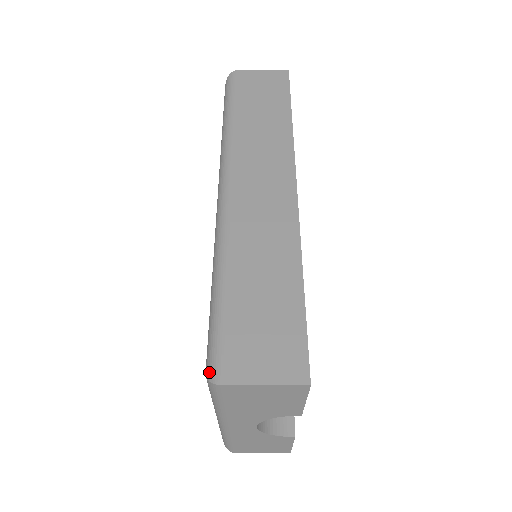
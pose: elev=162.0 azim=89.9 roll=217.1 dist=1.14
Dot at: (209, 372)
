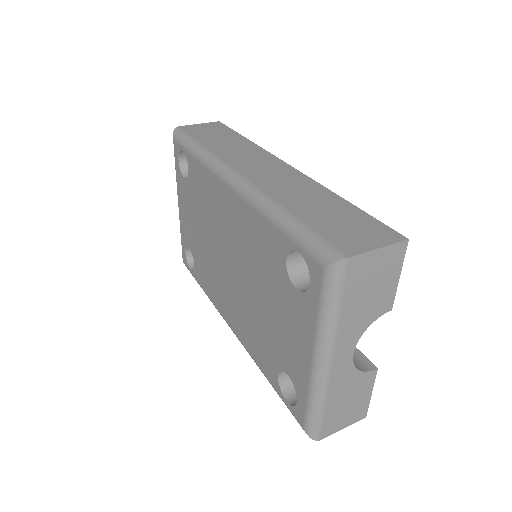
Dot at: (330, 258)
